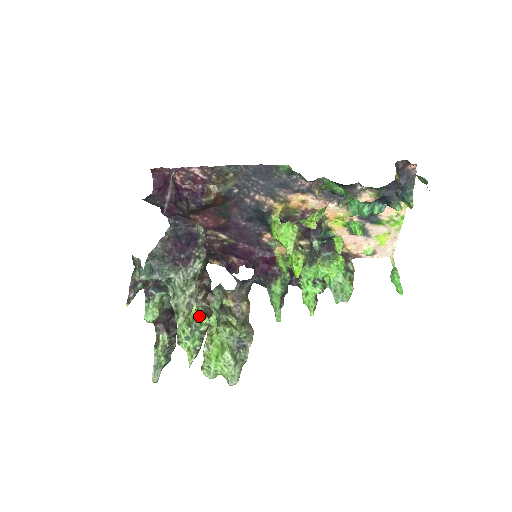
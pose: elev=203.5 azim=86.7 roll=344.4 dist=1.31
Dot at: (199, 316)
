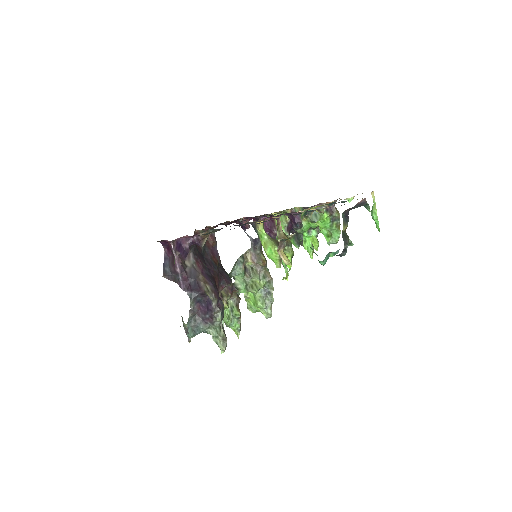
Dot at: (233, 309)
